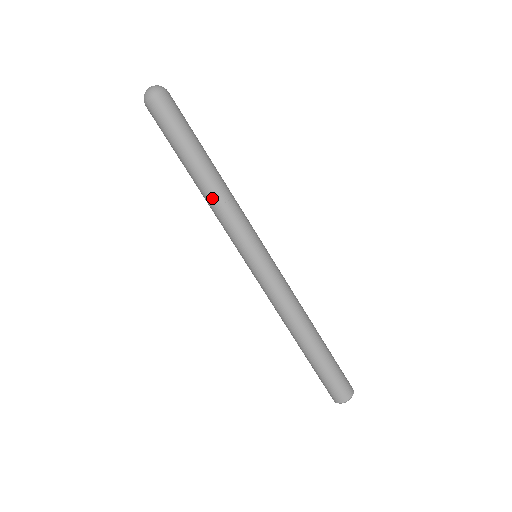
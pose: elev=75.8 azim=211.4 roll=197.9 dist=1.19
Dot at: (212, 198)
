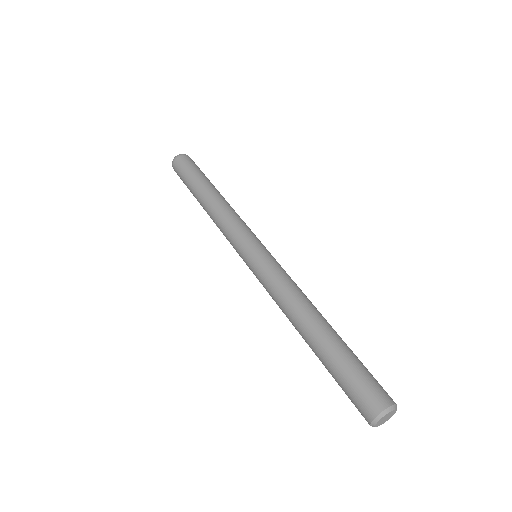
Dot at: (216, 207)
